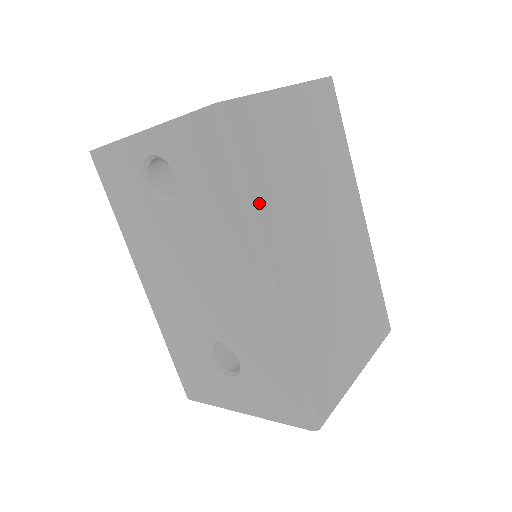
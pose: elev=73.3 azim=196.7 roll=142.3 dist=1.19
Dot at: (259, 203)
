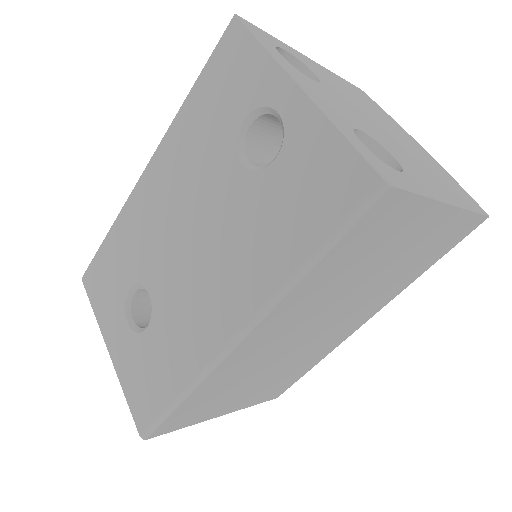
Dot at: (308, 282)
